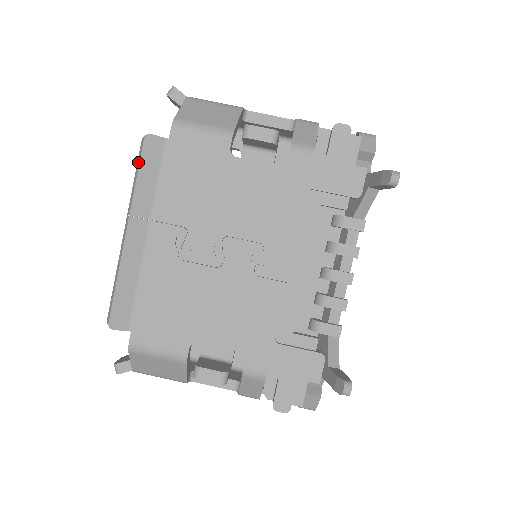
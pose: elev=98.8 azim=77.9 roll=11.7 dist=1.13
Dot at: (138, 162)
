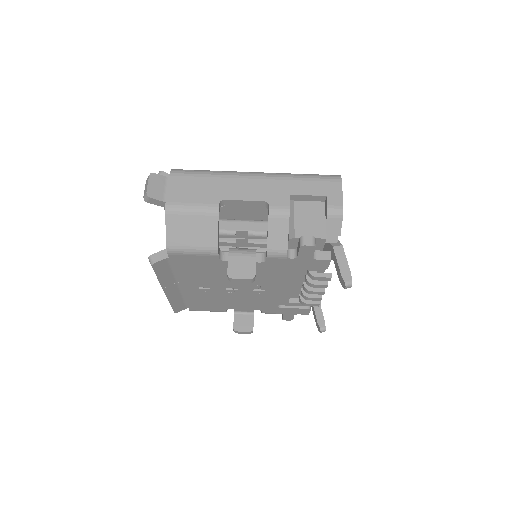
Dot at: occluded
